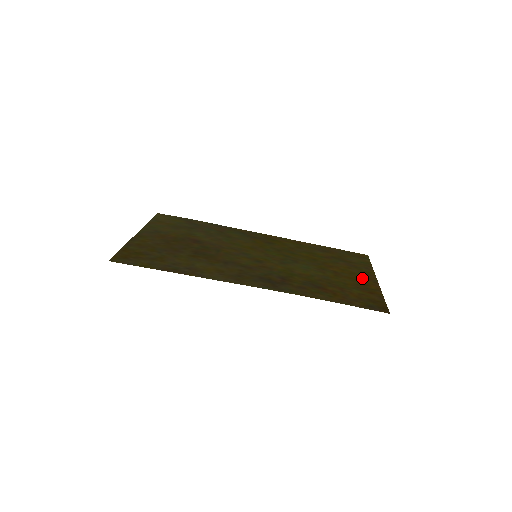
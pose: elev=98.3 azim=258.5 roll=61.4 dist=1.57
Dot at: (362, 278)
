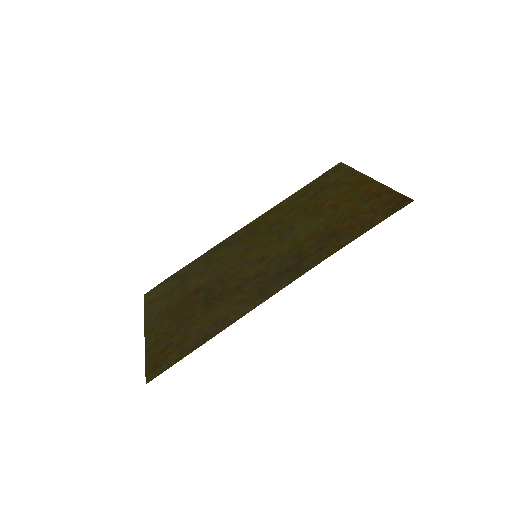
Dot at: (358, 189)
